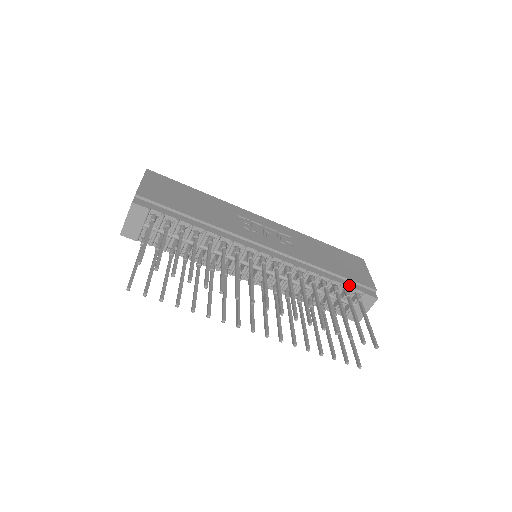
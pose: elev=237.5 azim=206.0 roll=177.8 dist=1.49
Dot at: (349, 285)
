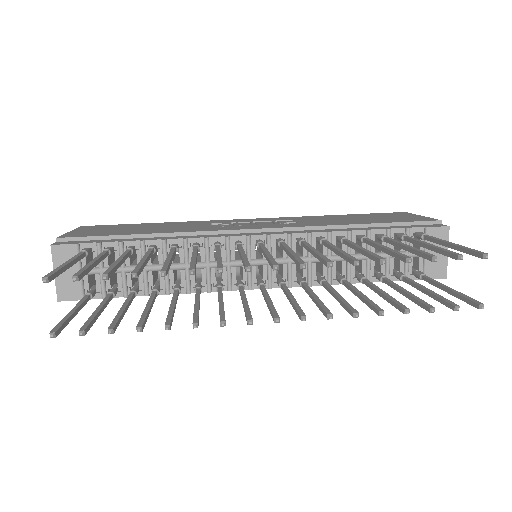
Dot at: (398, 227)
